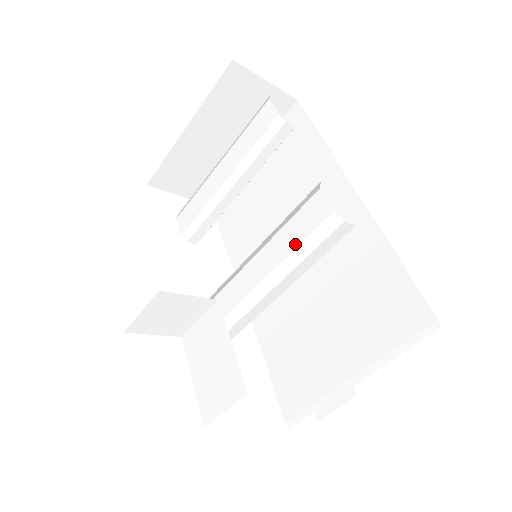
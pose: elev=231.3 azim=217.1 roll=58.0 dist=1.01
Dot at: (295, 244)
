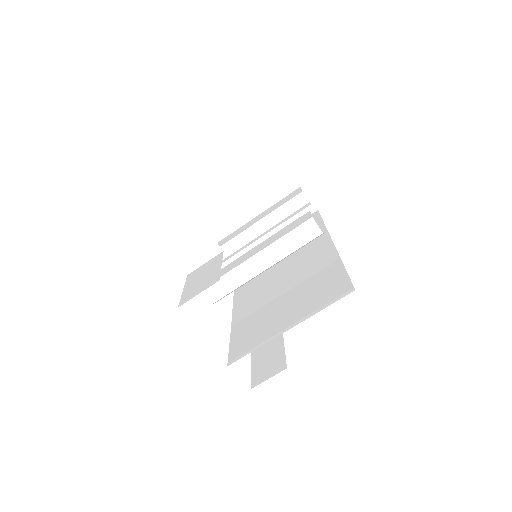
Dot at: (284, 234)
